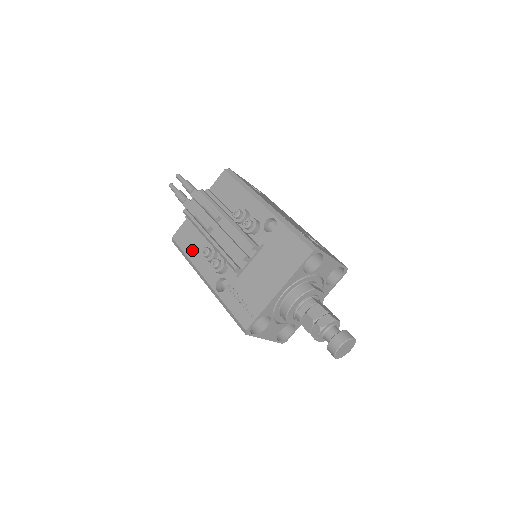
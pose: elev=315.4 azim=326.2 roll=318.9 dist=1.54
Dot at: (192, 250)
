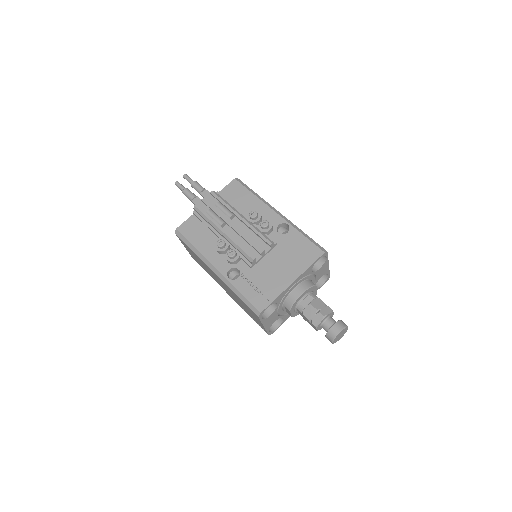
Dot at: (200, 242)
